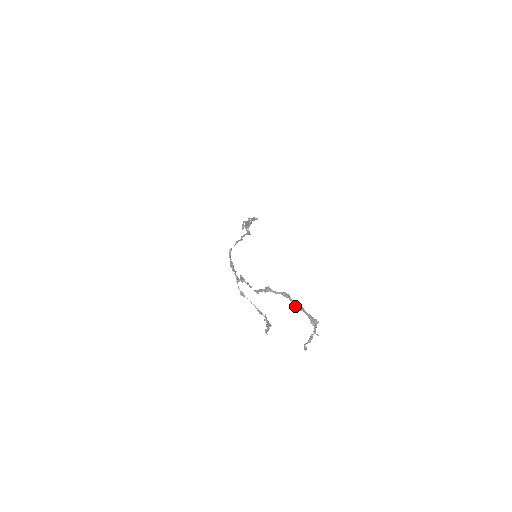
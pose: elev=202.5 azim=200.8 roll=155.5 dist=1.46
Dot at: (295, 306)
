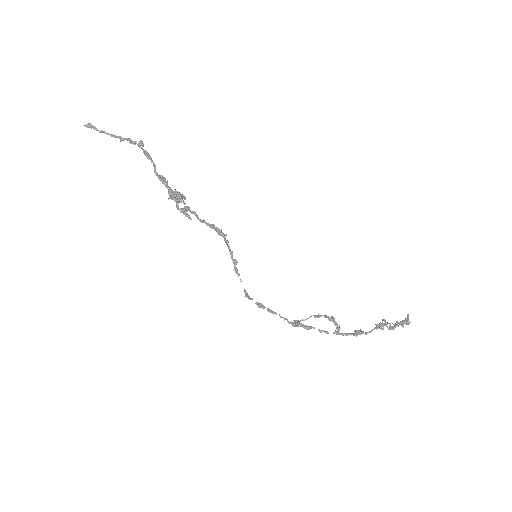
Dot at: (393, 328)
